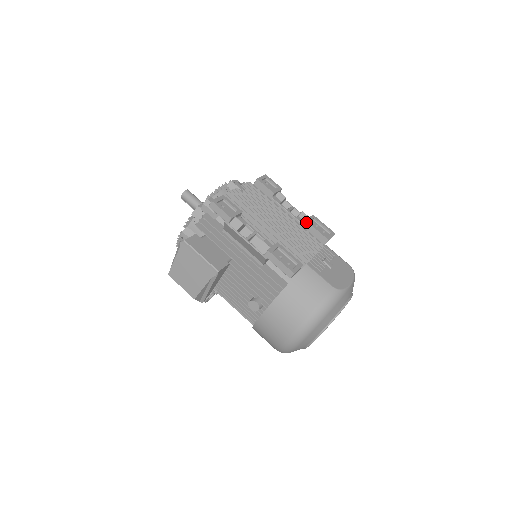
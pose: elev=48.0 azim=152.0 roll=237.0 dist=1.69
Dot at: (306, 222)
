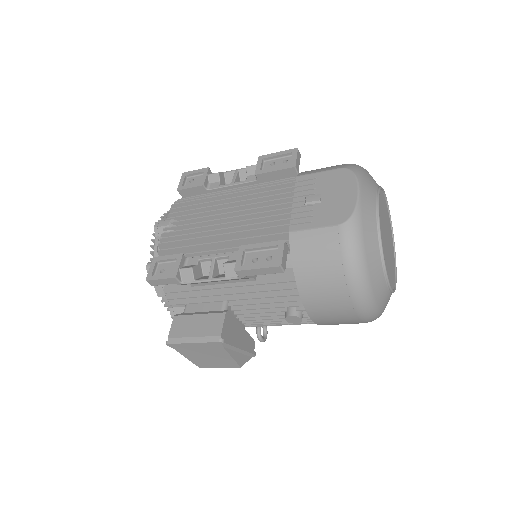
Dot at: (257, 176)
